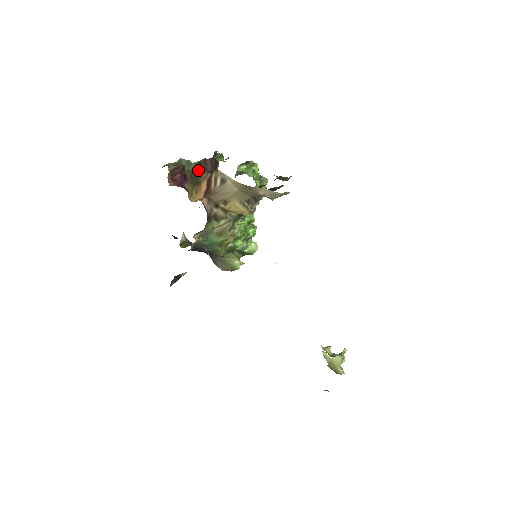
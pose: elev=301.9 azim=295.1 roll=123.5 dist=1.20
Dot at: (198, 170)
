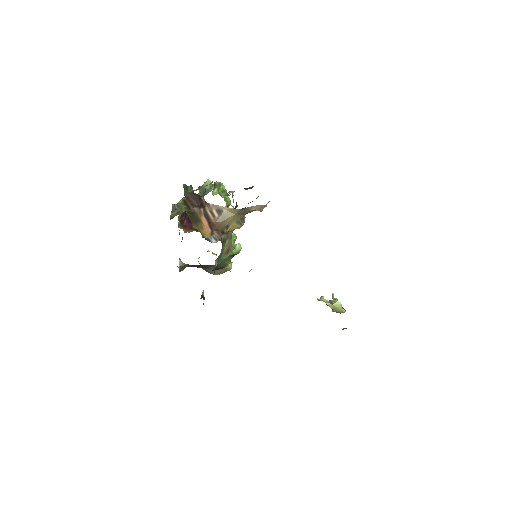
Dot at: (188, 208)
